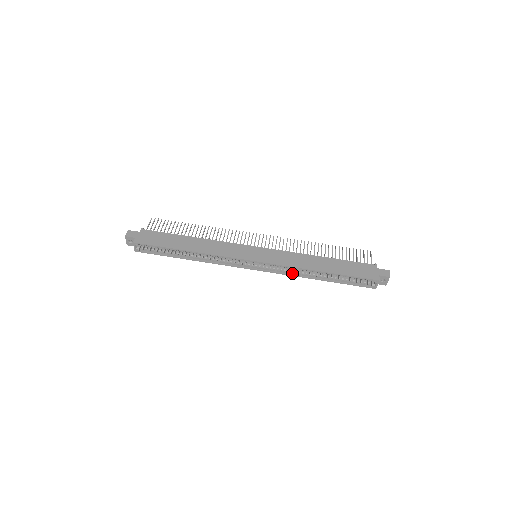
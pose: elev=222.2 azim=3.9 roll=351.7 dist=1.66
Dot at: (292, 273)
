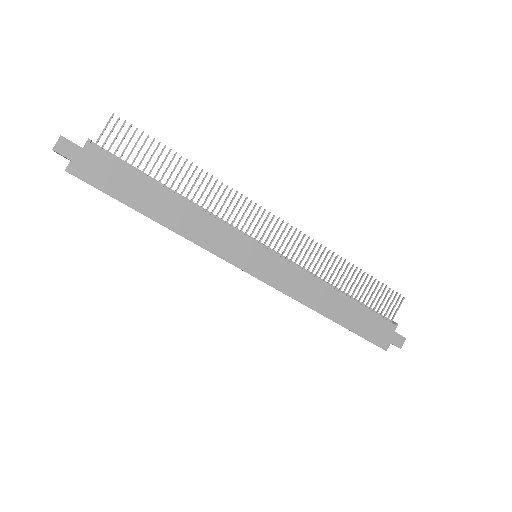
Dot at: occluded
